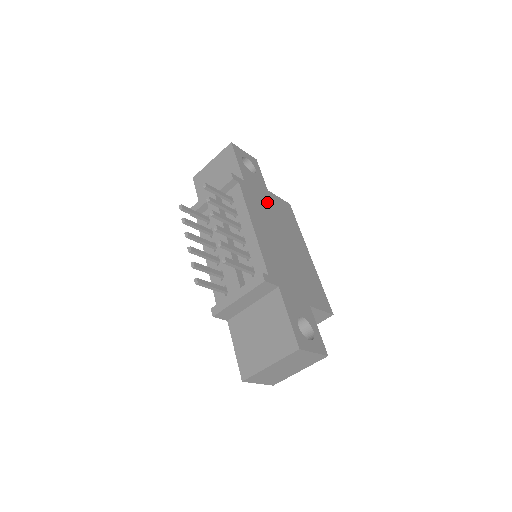
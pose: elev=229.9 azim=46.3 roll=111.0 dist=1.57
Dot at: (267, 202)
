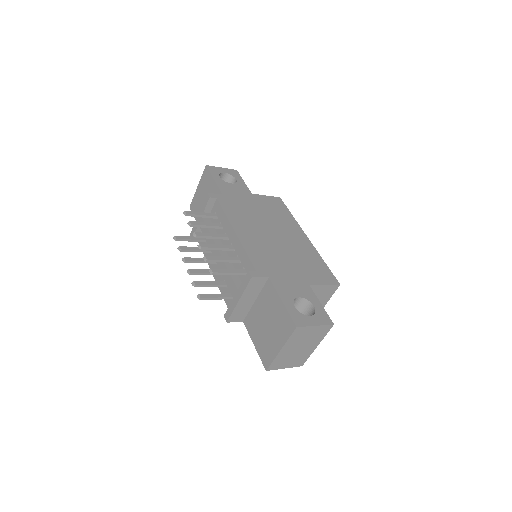
Dot at: (251, 205)
